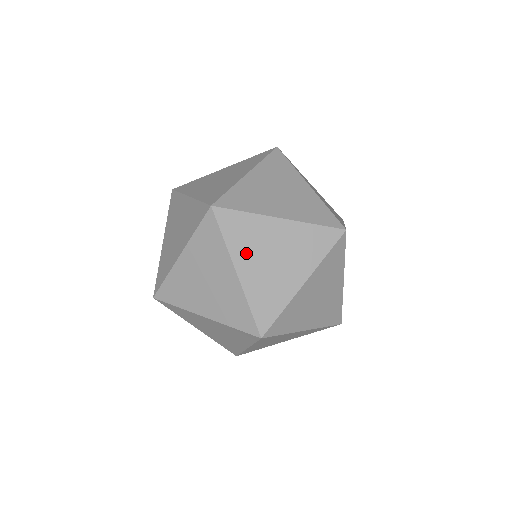
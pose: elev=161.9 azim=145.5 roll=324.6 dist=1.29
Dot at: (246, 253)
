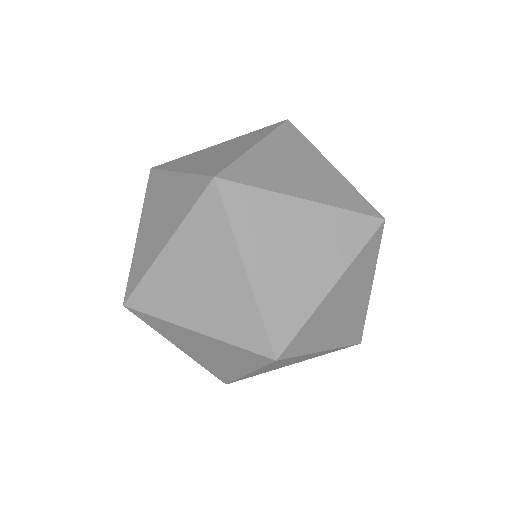
Dot at: (284, 182)
